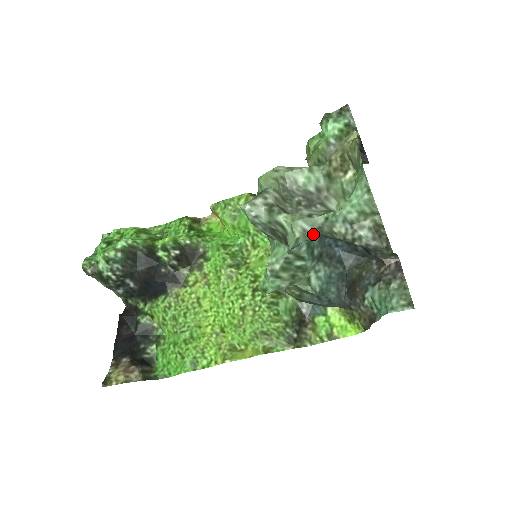
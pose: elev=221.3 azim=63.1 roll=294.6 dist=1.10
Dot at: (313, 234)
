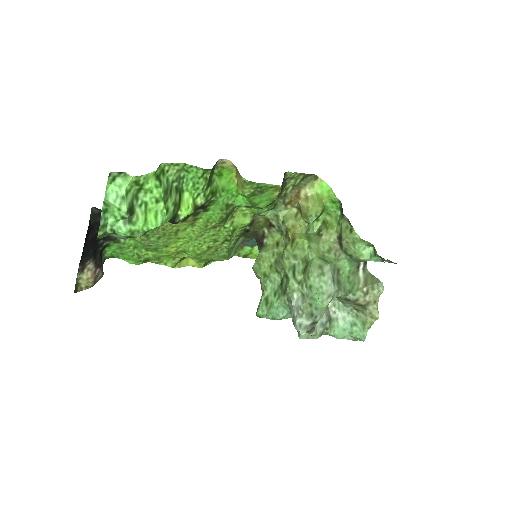
Dot at: occluded
